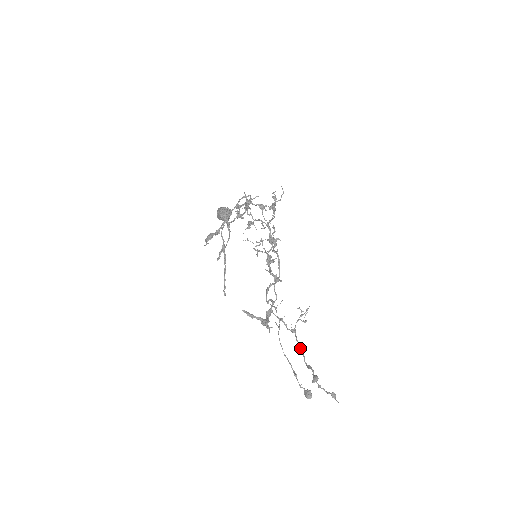
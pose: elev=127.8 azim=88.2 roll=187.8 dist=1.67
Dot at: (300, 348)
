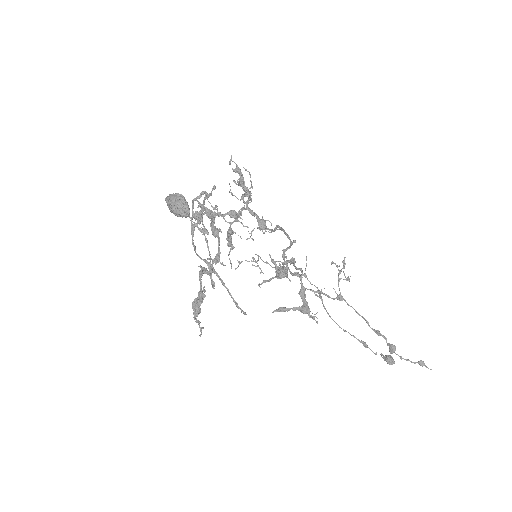
Dot at: (356, 312)
